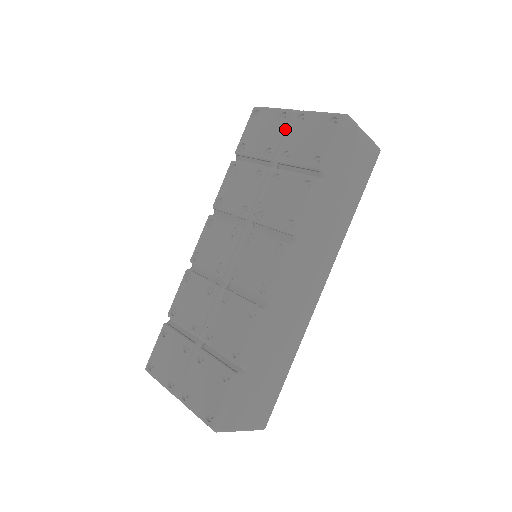
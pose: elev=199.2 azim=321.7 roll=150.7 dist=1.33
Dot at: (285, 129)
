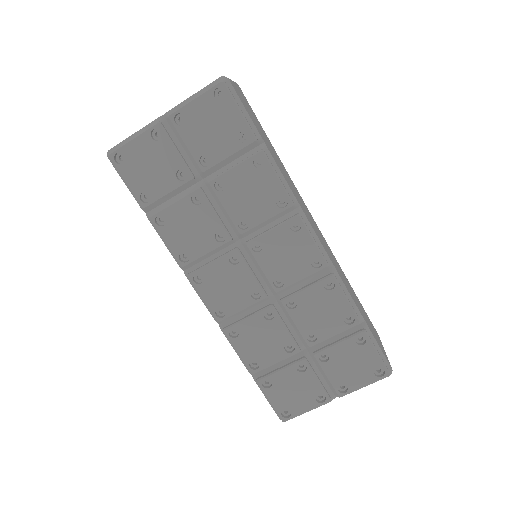
Dot at: (173, 142)
